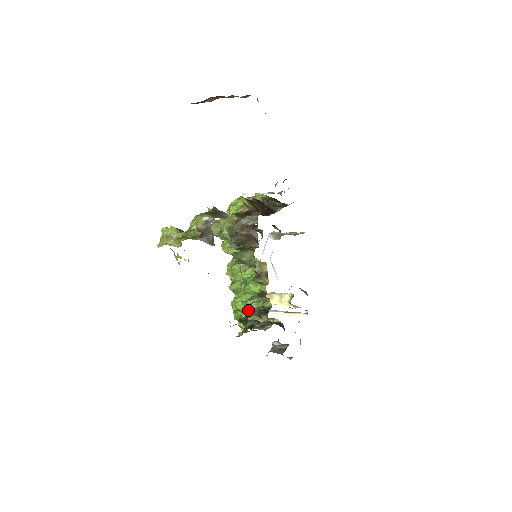
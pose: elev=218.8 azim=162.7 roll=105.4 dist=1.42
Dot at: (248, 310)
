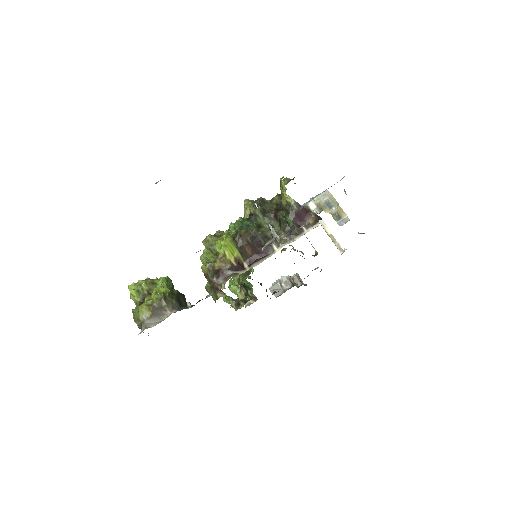
Dot at: occluded
